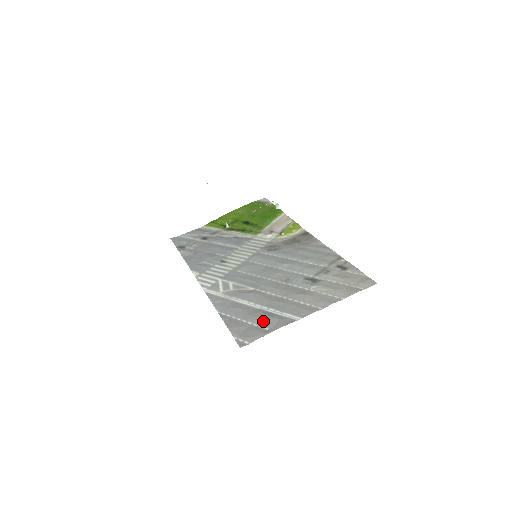
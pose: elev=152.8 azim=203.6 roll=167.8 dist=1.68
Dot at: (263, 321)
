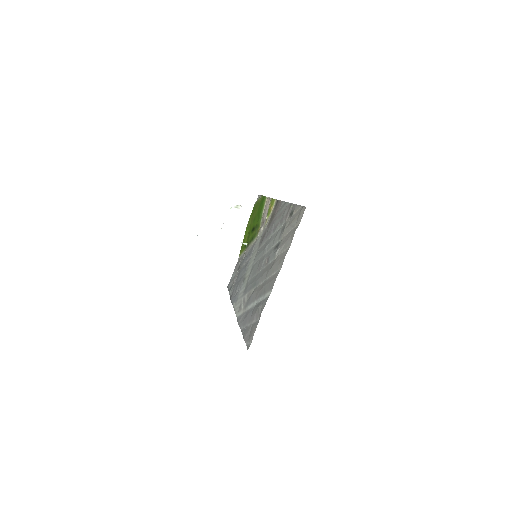
Dot at: (256, 315)
